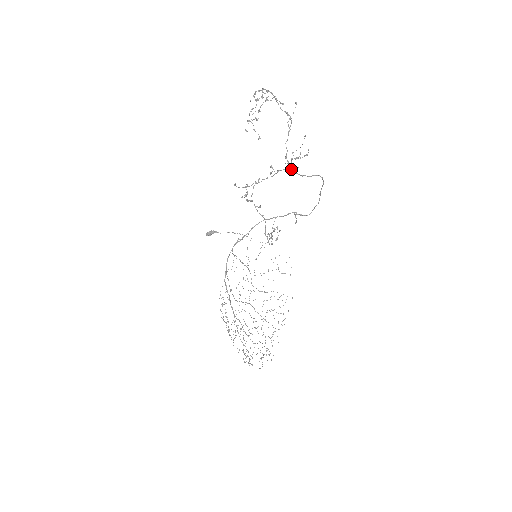
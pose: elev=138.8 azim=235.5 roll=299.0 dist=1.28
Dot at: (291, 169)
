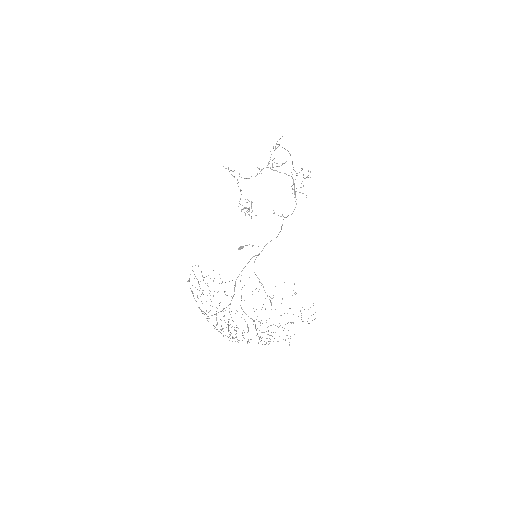
Dot at: (268, 167)
